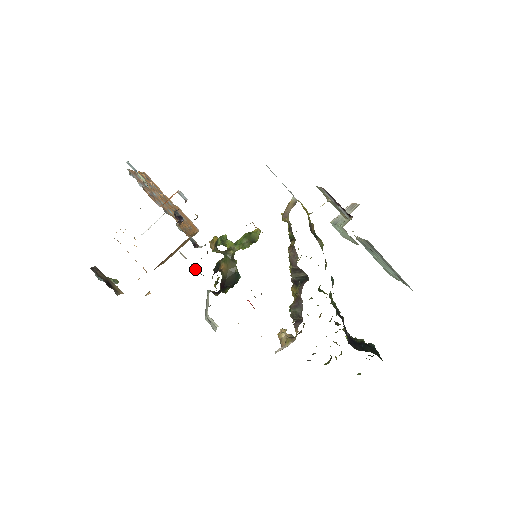
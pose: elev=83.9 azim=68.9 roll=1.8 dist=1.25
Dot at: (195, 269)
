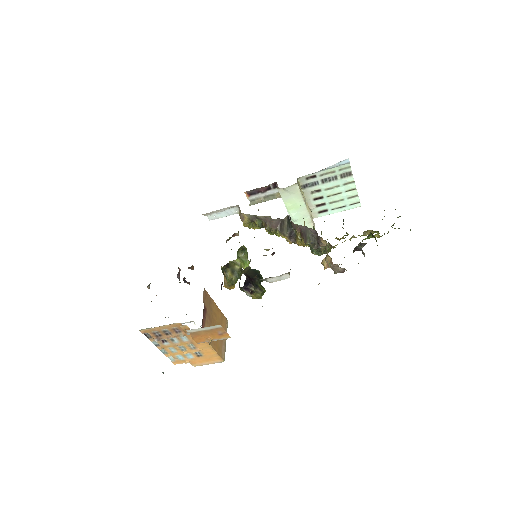
Dot at: occluded
